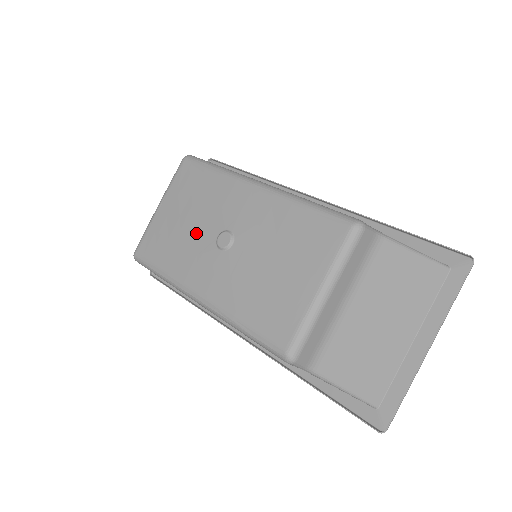
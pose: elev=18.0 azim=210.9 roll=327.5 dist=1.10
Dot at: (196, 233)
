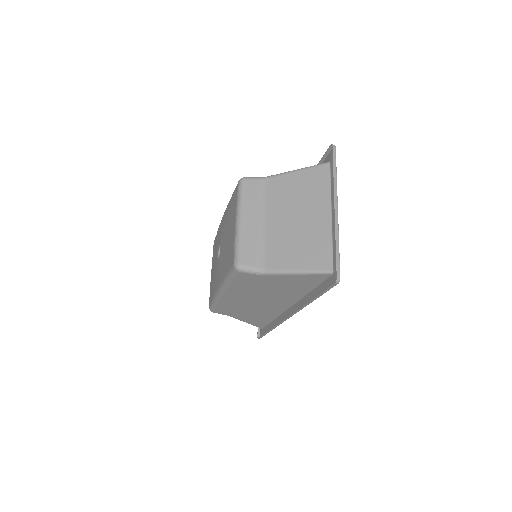
Dot at: (215, 265)
